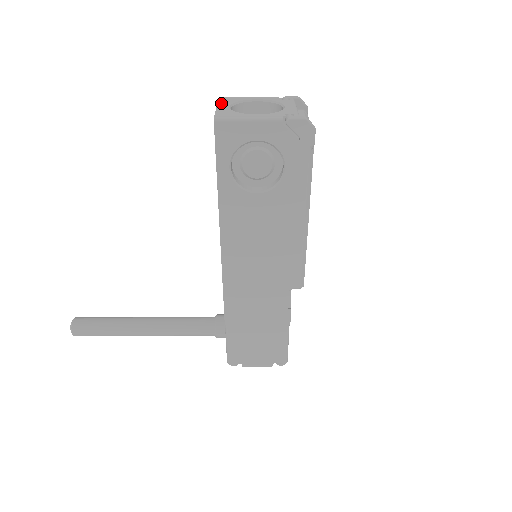
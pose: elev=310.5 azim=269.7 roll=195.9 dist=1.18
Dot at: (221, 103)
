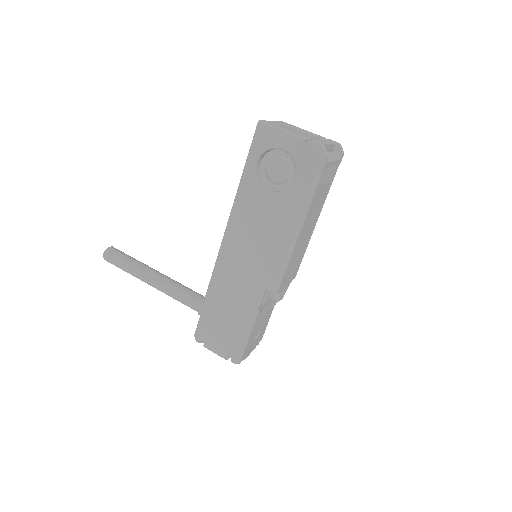
Dot at: (277, 121)
